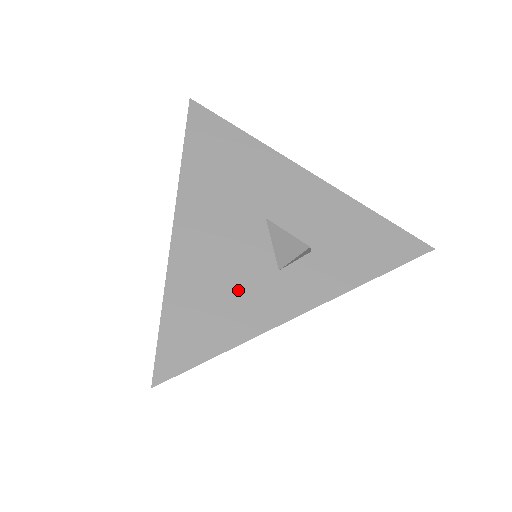
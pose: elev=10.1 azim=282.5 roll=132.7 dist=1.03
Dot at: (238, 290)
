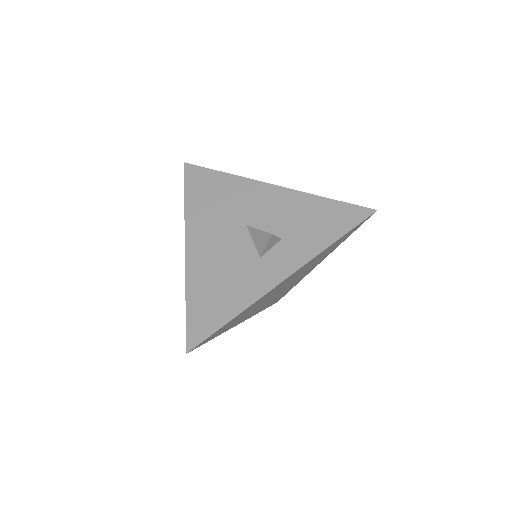
Dot at: (234, 278)
